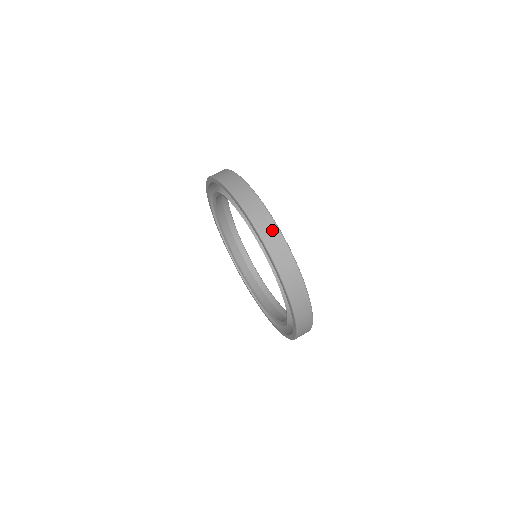
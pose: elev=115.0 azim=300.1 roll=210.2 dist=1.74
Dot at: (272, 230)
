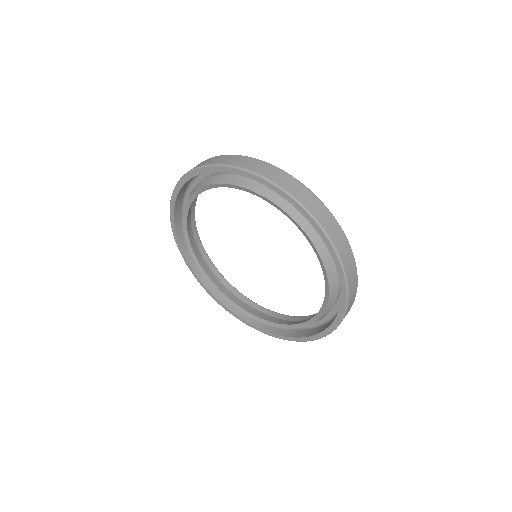
Dot at: (354, 271)
